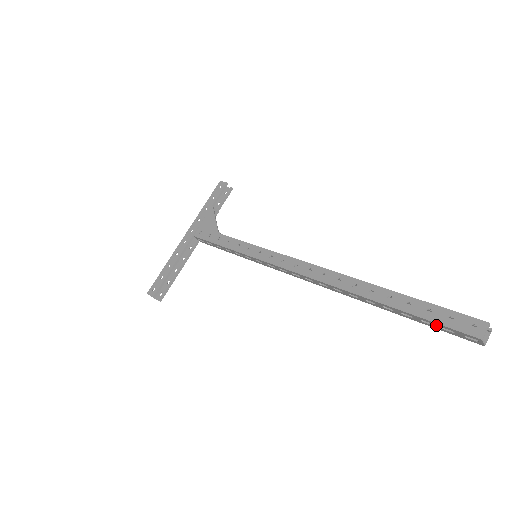
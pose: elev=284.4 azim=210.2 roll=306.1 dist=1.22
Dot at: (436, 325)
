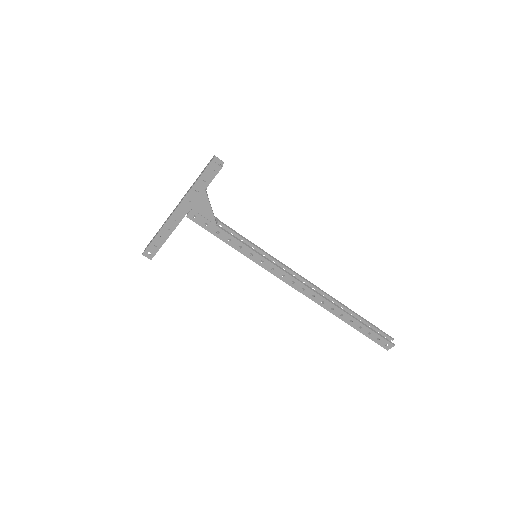
Dot at: (369, 336)
